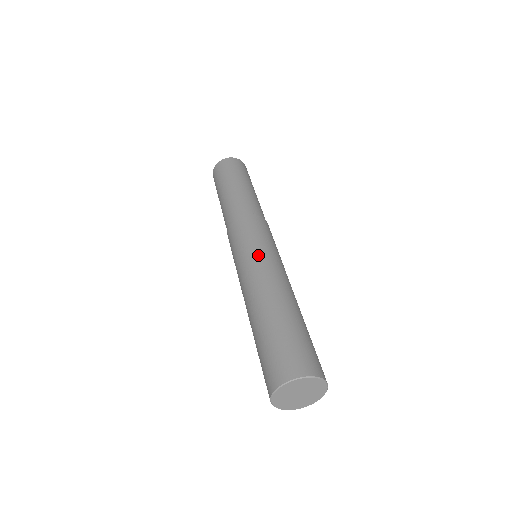
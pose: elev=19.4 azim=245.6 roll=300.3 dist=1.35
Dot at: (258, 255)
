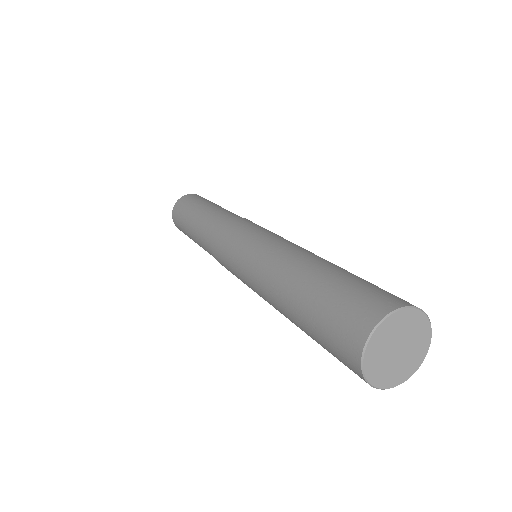
Dot at: (258, 240)
